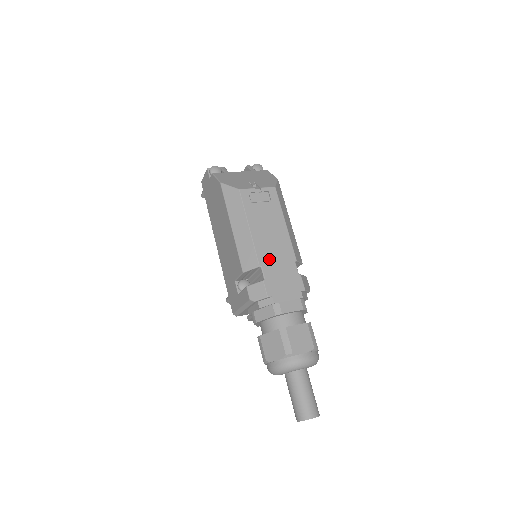
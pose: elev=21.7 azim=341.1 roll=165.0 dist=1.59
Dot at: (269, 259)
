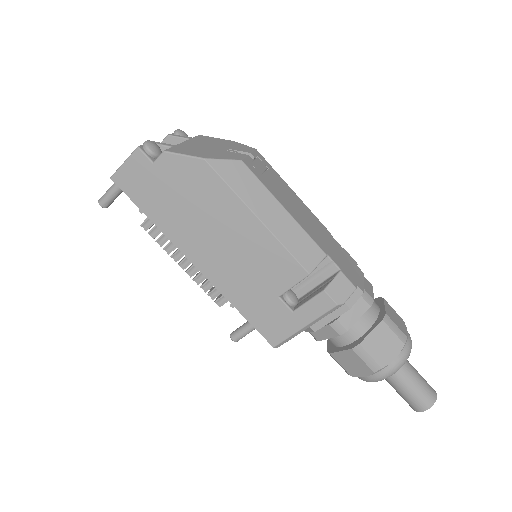
Dot at: (323, 242)
